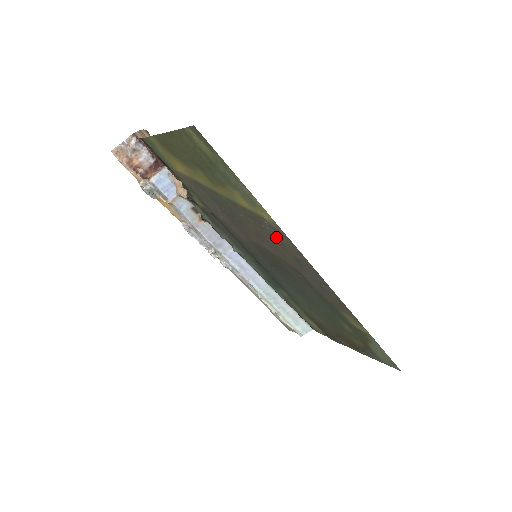
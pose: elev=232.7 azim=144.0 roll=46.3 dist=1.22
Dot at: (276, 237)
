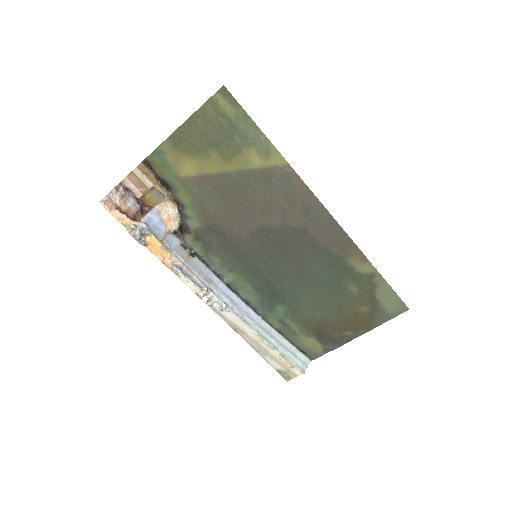
Dot at: (286, 189)
